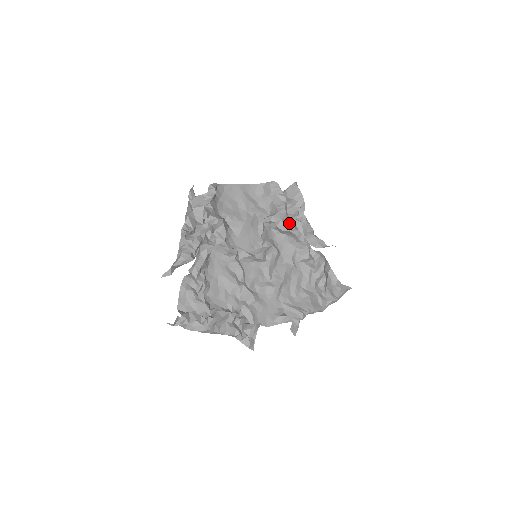
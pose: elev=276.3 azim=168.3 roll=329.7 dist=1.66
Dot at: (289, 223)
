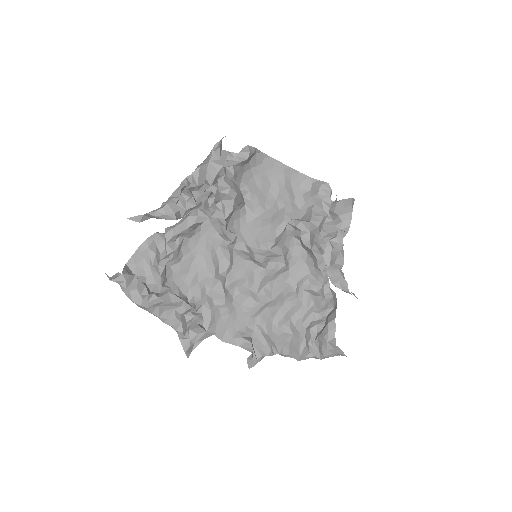
Dot at: (316, 241)
